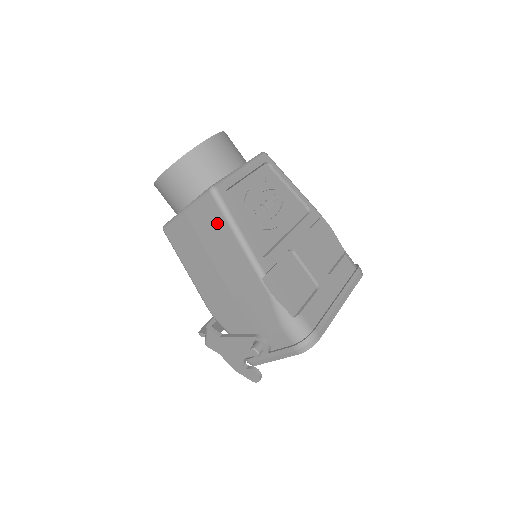
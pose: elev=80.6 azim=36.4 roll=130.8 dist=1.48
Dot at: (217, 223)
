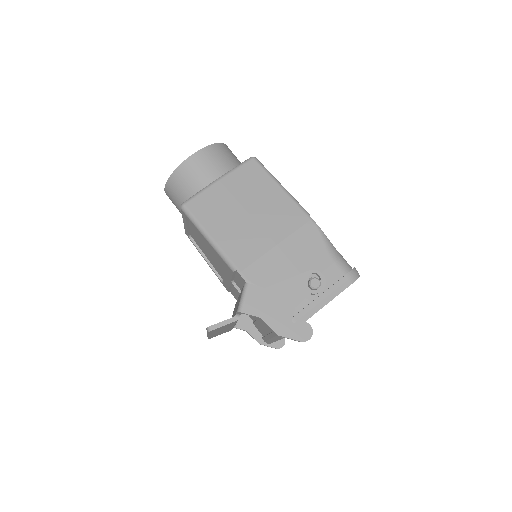
Dot at: (260, 181)
